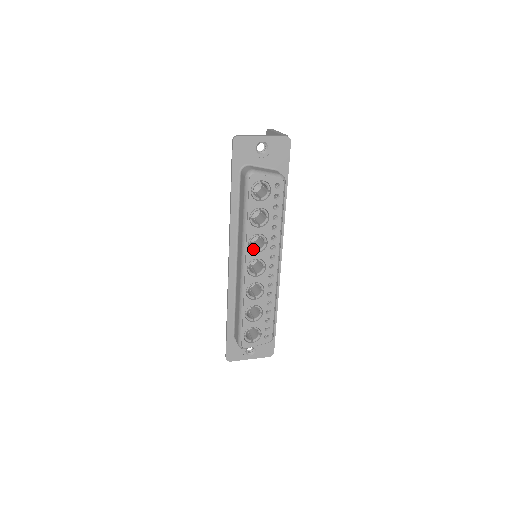
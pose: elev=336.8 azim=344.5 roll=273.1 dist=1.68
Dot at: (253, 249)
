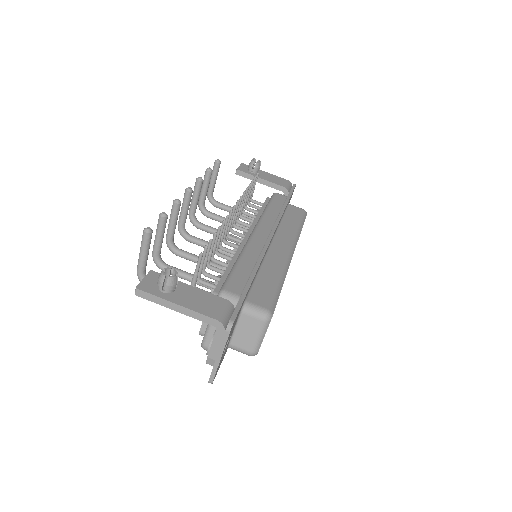
Dot at: occluded
